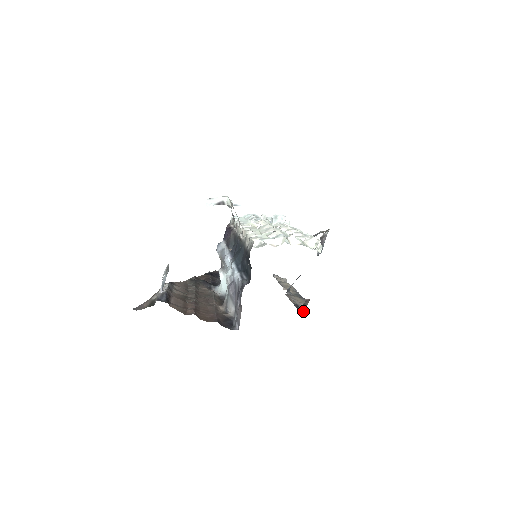
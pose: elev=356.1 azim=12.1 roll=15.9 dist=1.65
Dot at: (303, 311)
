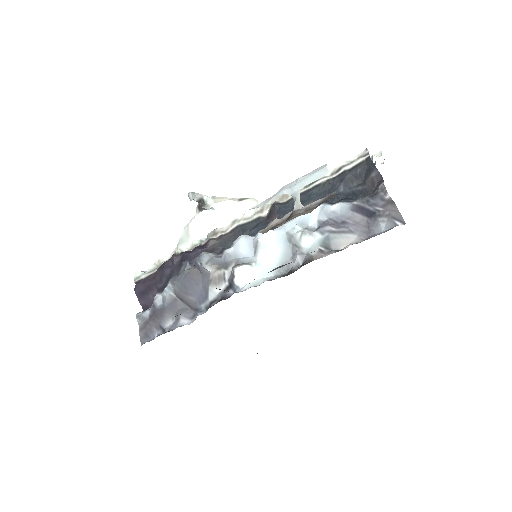
Dot at: occluded
